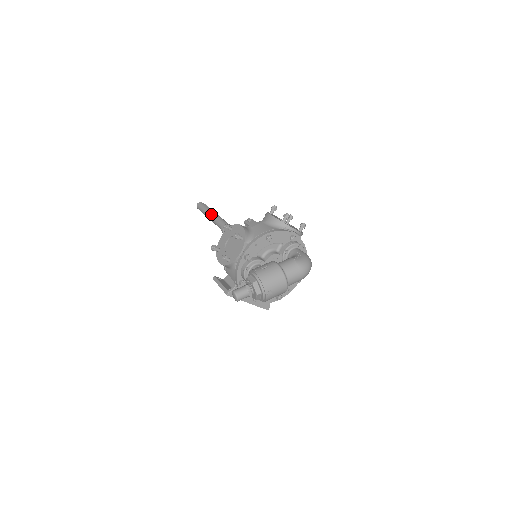
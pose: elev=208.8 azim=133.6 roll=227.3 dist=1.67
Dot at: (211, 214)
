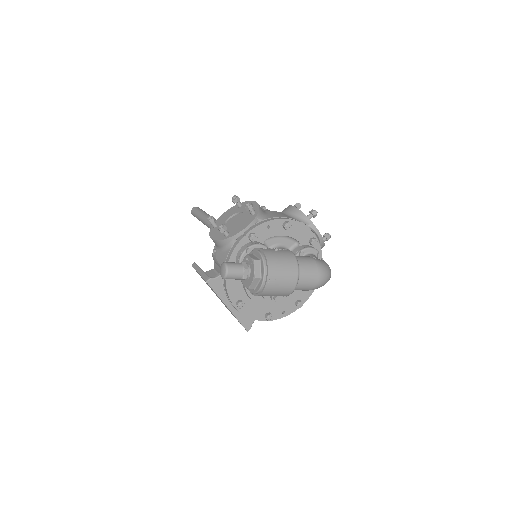
Dot at: occluded
